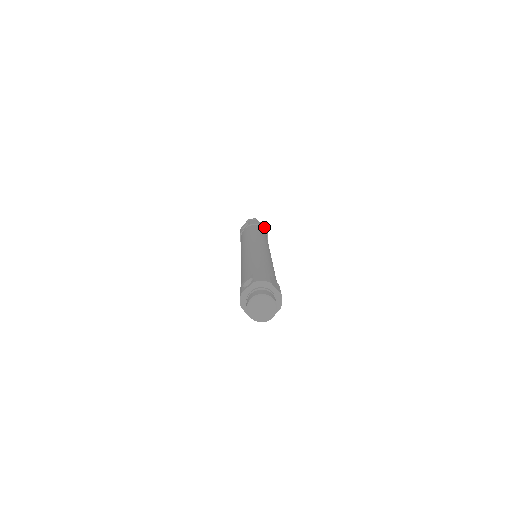
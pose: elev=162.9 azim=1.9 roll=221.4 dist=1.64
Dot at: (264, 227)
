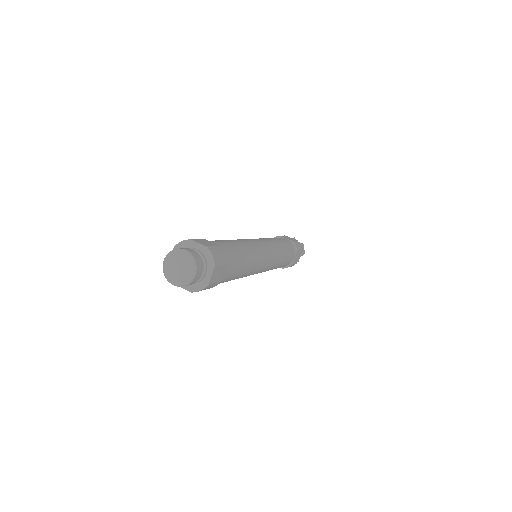
Dot at: occluded
